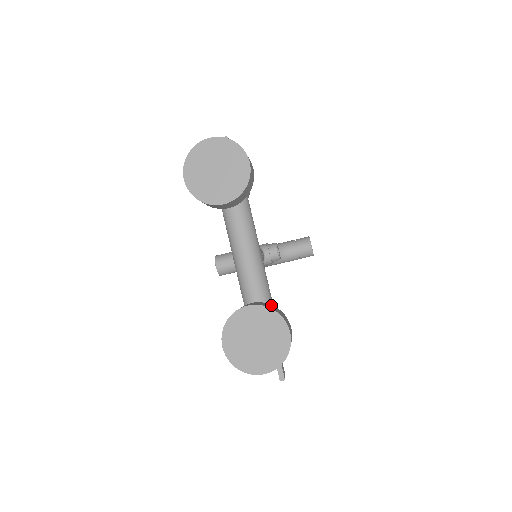
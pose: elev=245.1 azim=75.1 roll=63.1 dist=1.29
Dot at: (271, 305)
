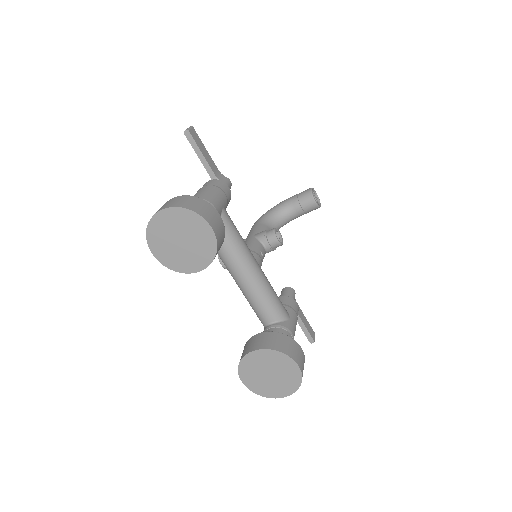
Dot at: (277, 336)
